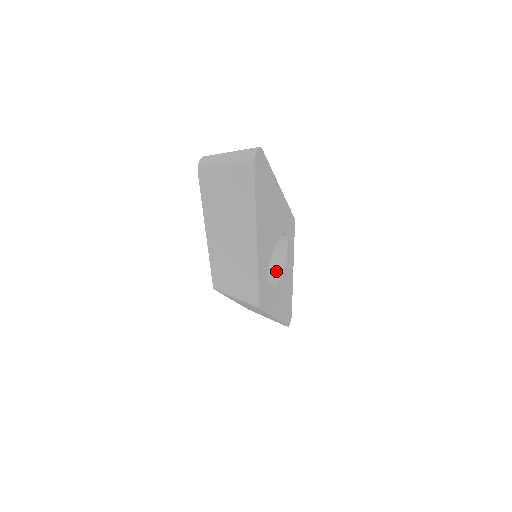
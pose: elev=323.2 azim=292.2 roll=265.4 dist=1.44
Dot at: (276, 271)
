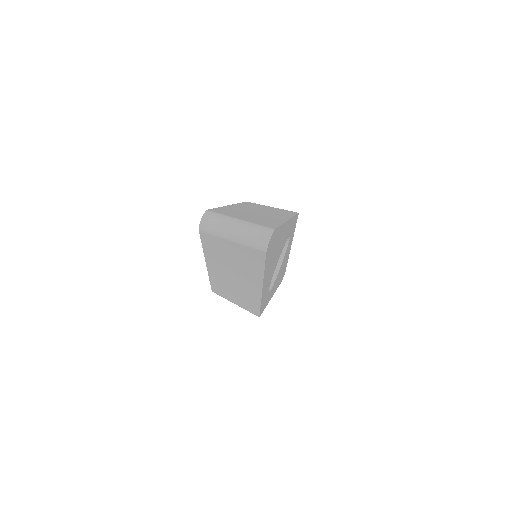
Dot at: occluded
